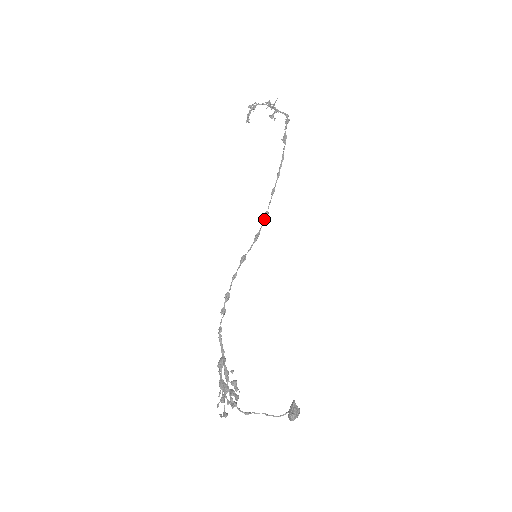
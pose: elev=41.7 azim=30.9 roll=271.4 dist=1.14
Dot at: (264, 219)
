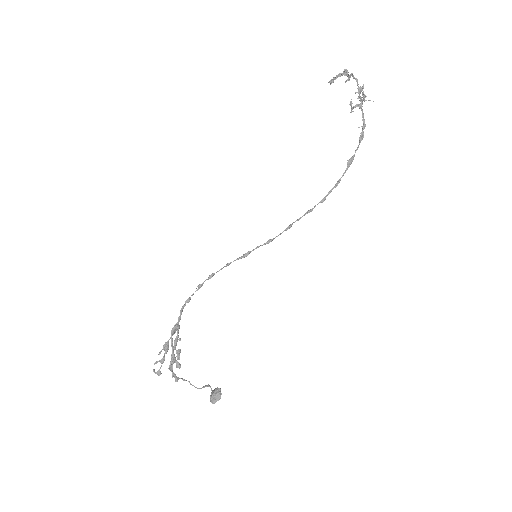
Dot at: (285, 230)
